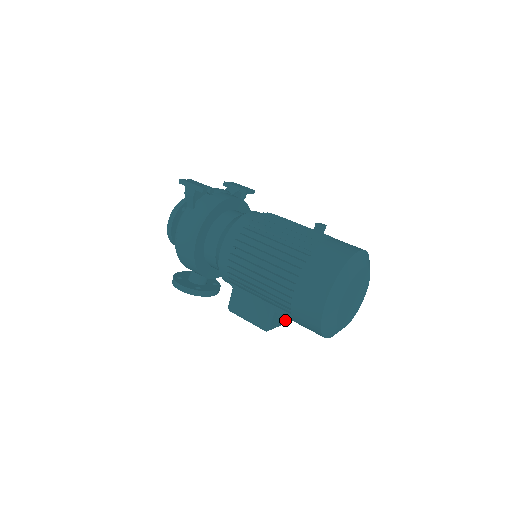
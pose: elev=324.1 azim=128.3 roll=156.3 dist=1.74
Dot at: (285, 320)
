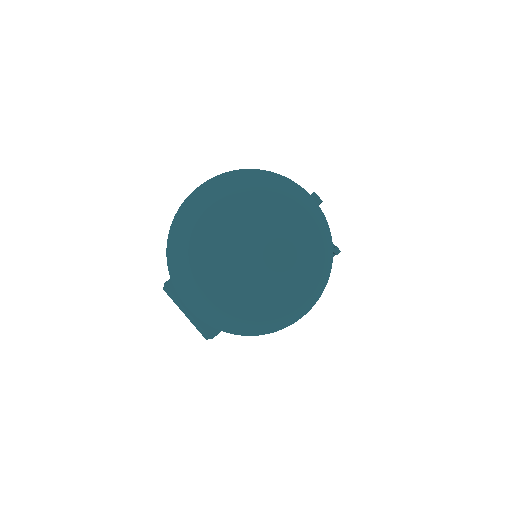
Dot at: occluded
